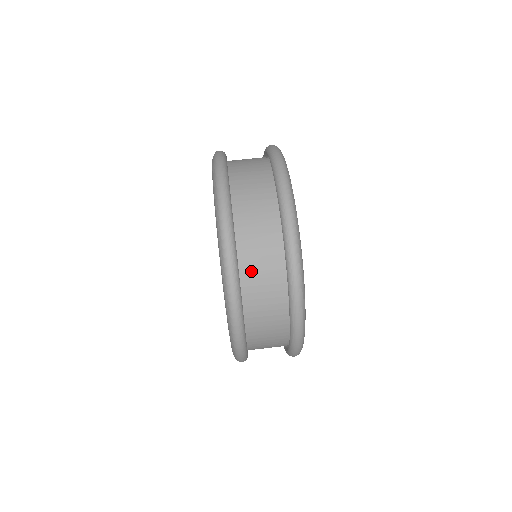
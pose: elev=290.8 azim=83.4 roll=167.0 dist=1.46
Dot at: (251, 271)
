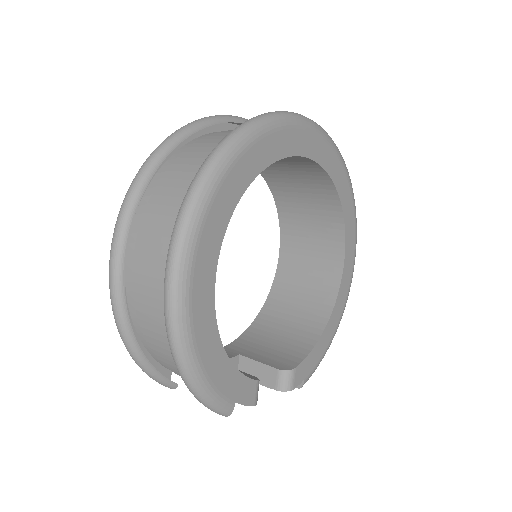
Dot at: occluded
